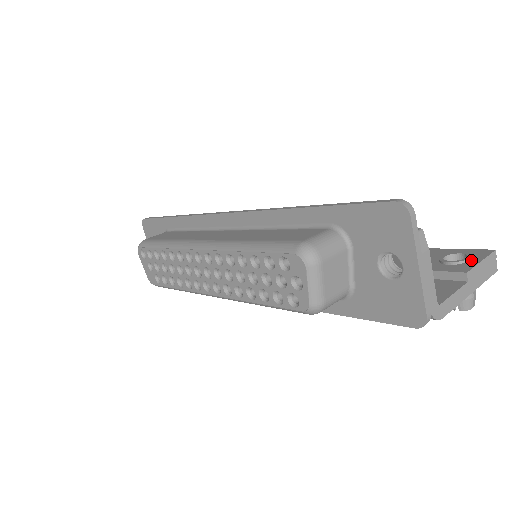
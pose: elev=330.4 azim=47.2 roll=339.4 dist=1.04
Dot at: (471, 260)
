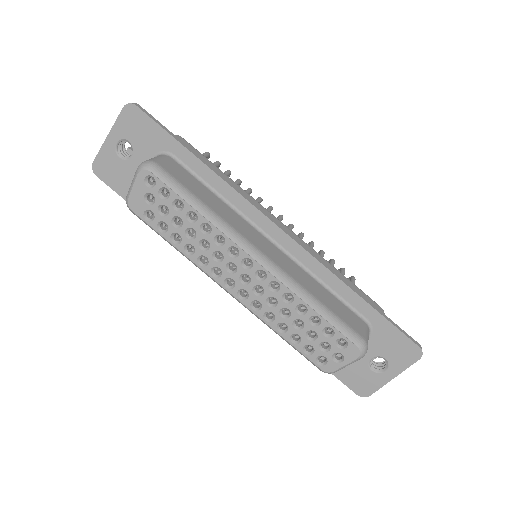
Dot at: occluded
